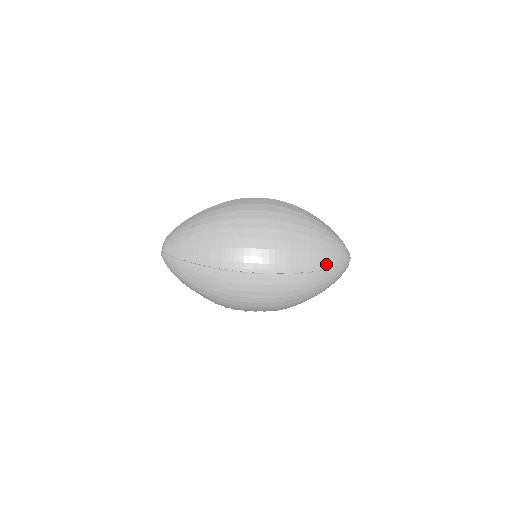
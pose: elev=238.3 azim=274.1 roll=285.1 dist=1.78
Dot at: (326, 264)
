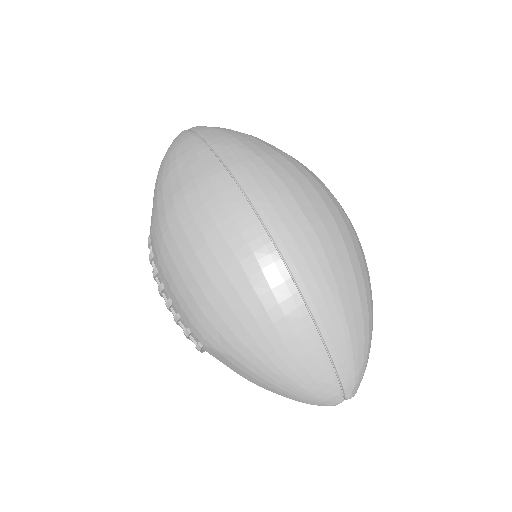
Dot at: (333, 335)
